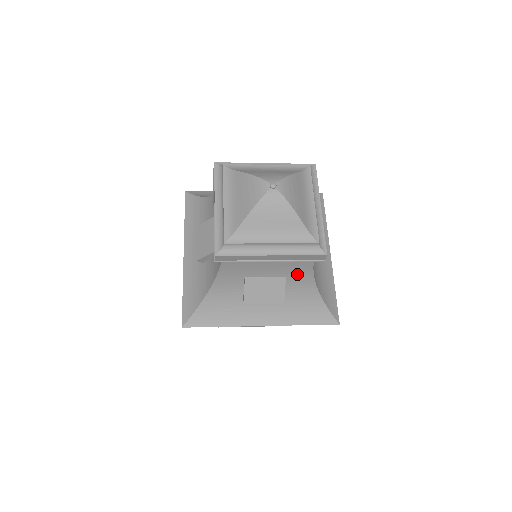
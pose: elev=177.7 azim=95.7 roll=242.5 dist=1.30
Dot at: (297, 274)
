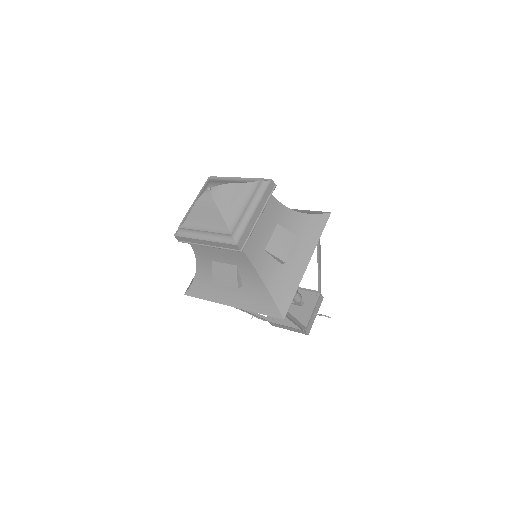
Dot at: (243, 264)
